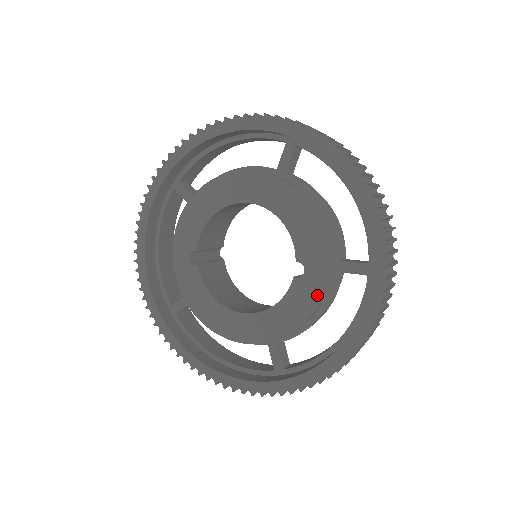
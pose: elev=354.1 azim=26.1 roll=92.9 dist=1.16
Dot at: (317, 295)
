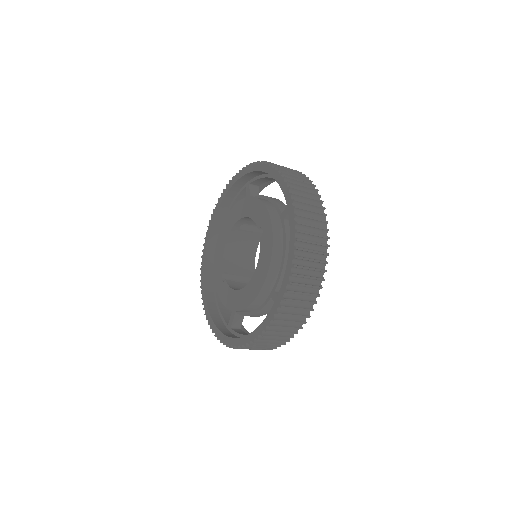
Dot at: (271, 235)
